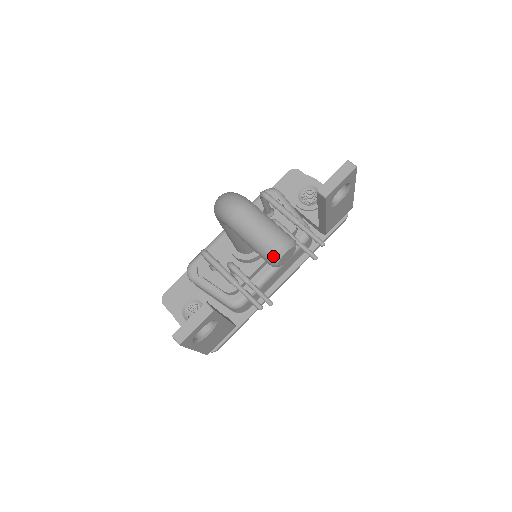
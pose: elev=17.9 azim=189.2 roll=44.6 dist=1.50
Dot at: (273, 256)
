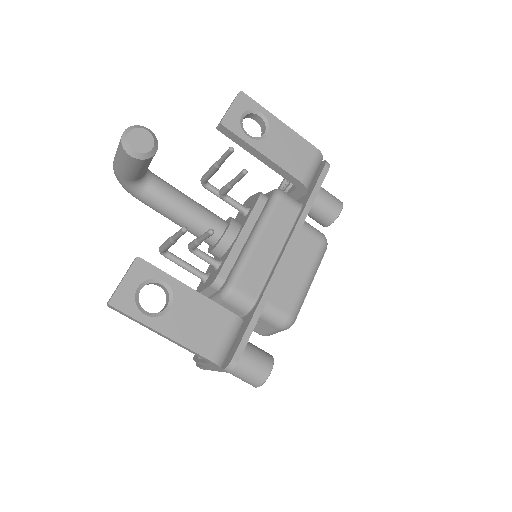
Dot at: (121, 143)
